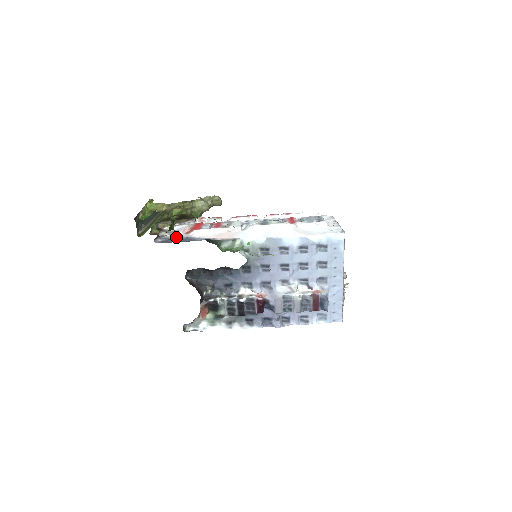
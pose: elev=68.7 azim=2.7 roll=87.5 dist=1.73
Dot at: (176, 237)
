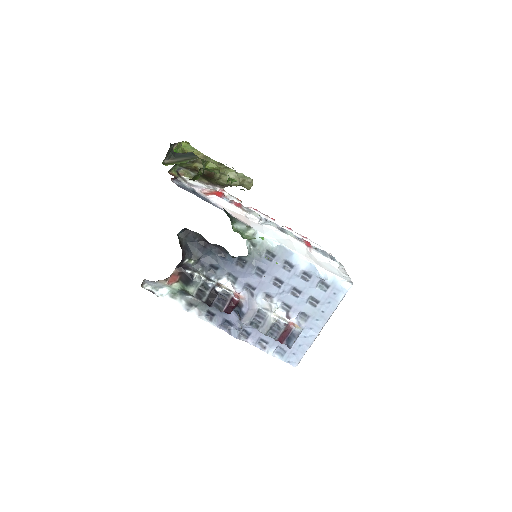
Dot at: (194, 190)
